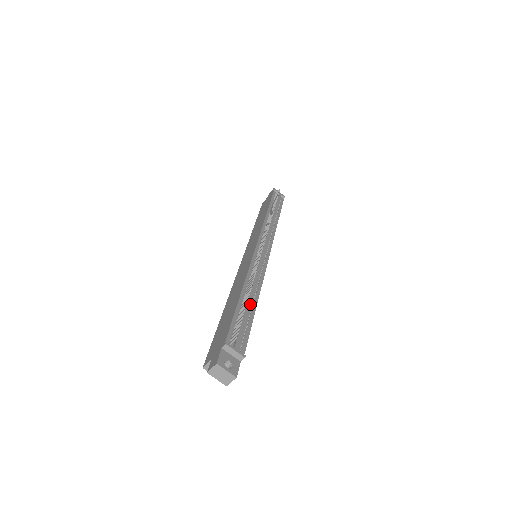
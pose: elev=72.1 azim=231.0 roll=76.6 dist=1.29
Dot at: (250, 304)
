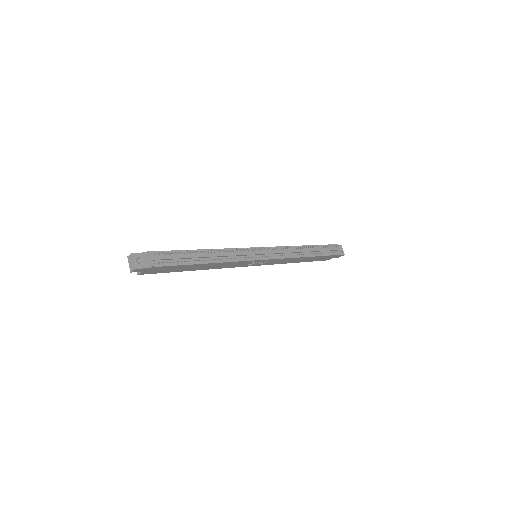
Dot at: (198, 257)
